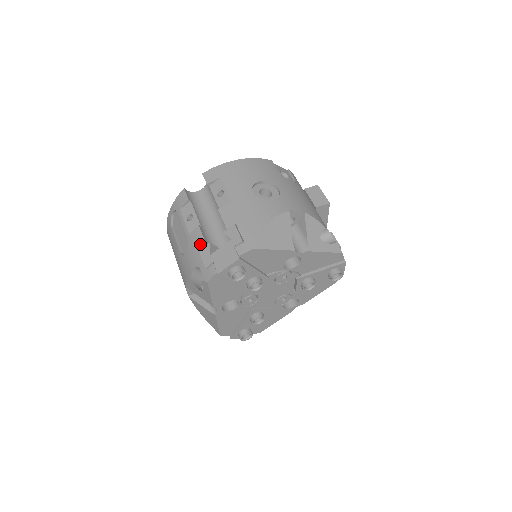
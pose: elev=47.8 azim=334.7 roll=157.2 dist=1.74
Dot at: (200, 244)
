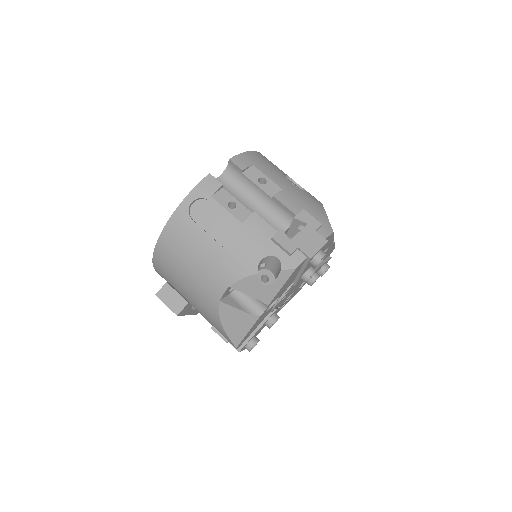
Dot at: (267, 231)
